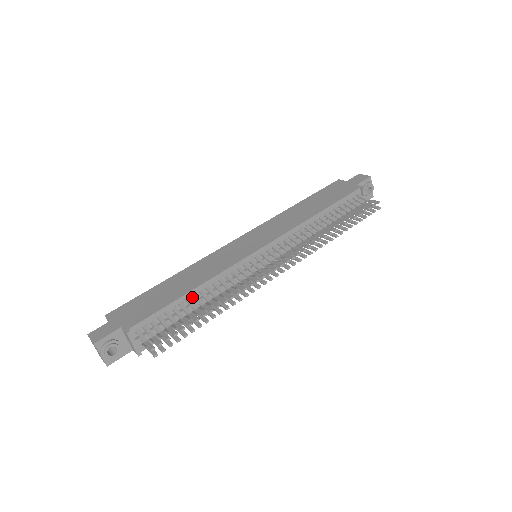
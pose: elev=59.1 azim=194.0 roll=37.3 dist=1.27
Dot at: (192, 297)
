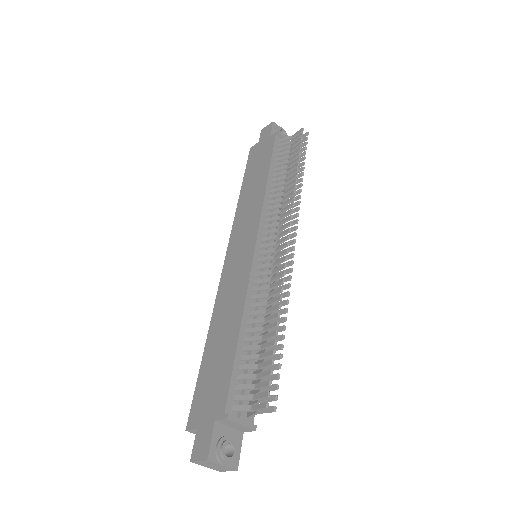
Dot at: (246, 334)
